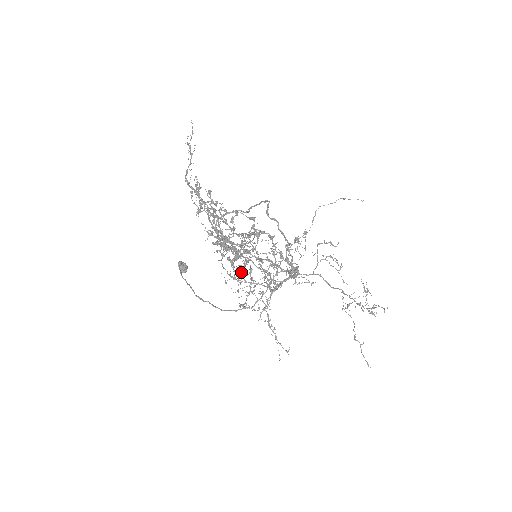
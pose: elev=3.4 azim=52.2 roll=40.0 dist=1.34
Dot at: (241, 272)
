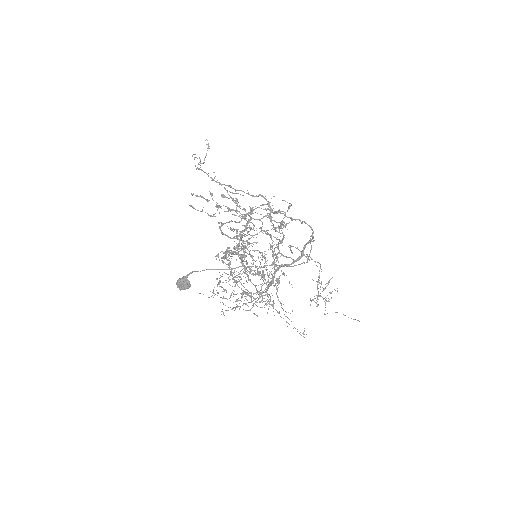
Dot at: occluded
